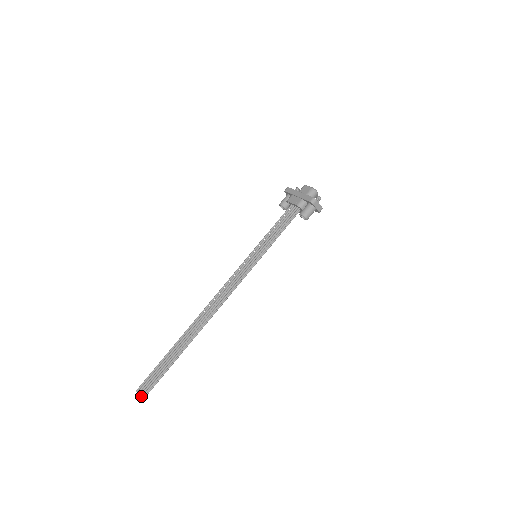
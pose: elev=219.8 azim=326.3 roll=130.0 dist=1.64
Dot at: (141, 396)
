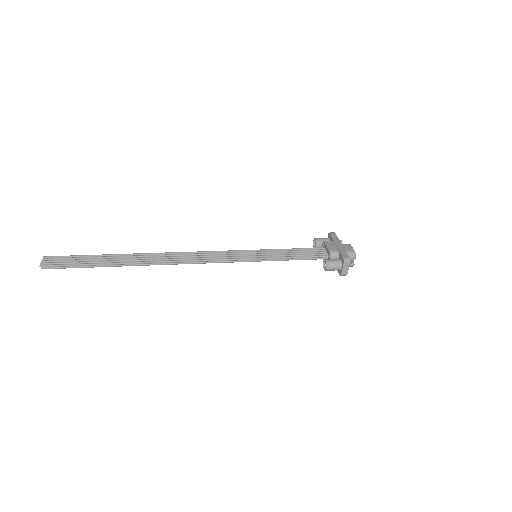
Dot at: (44, 264)
